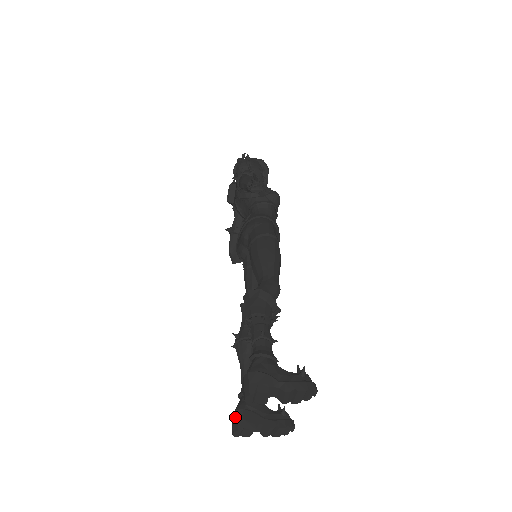
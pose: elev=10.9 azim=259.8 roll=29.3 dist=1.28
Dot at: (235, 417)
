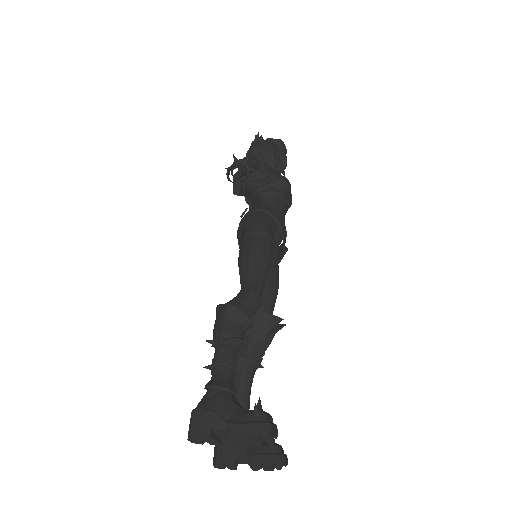
Dot at: (215, 448)
